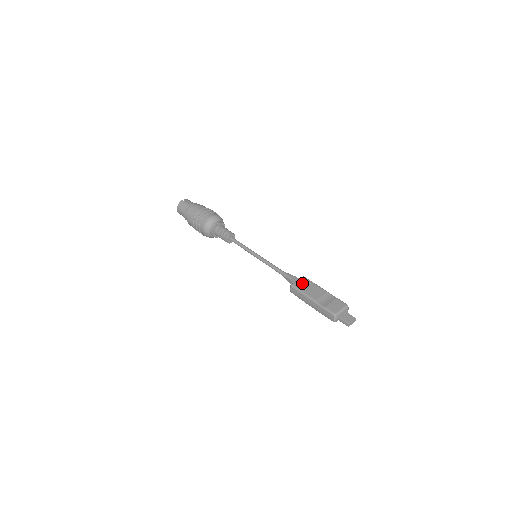
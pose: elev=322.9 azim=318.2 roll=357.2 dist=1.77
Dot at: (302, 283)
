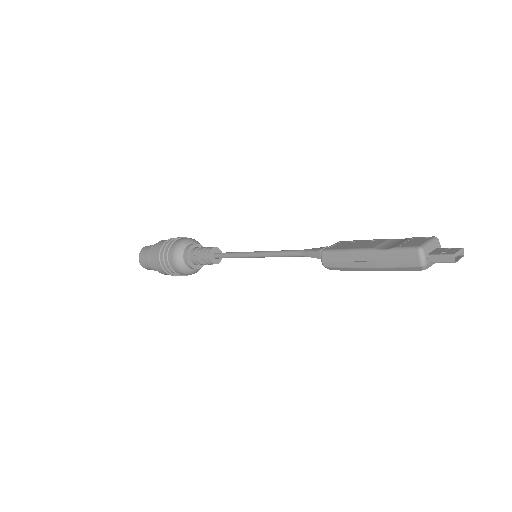
Dot at: (340, 244)
